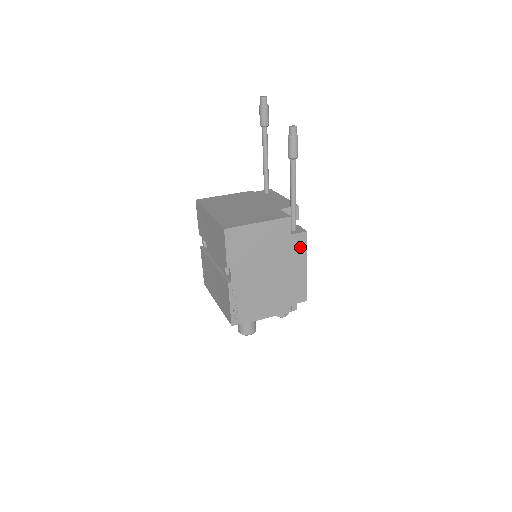
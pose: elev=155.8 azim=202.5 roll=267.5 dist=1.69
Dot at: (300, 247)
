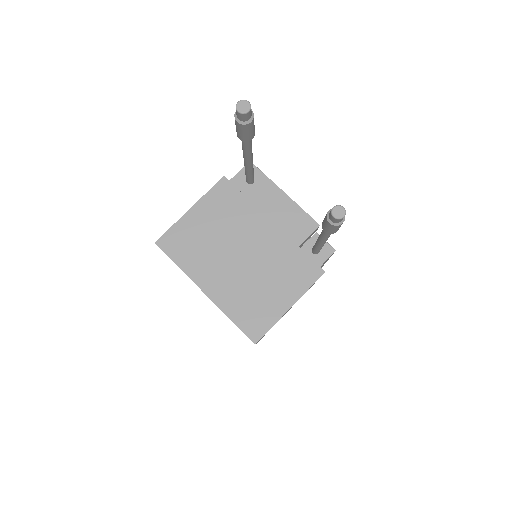
Dot at: occluded
